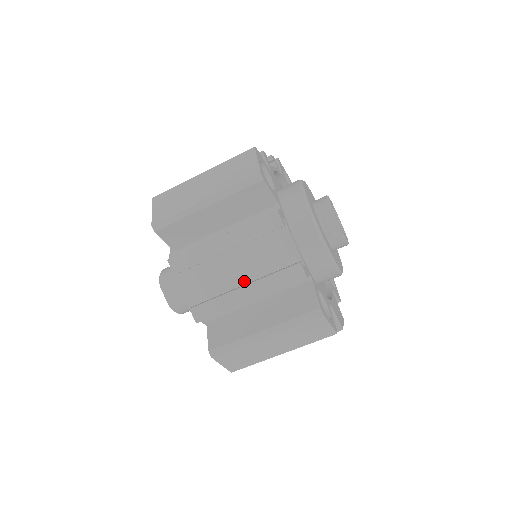
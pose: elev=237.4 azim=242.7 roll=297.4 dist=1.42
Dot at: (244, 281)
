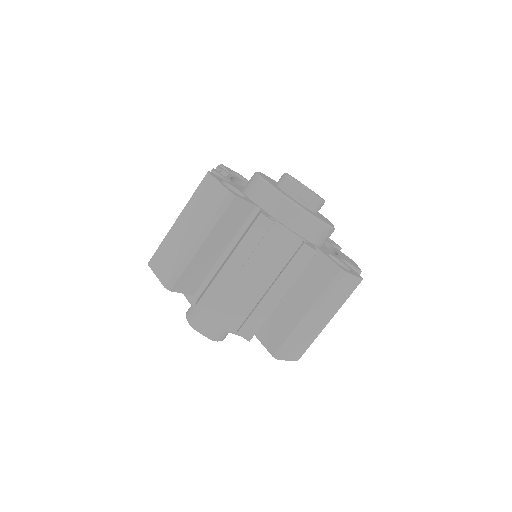
Dot at: (266, 284)
